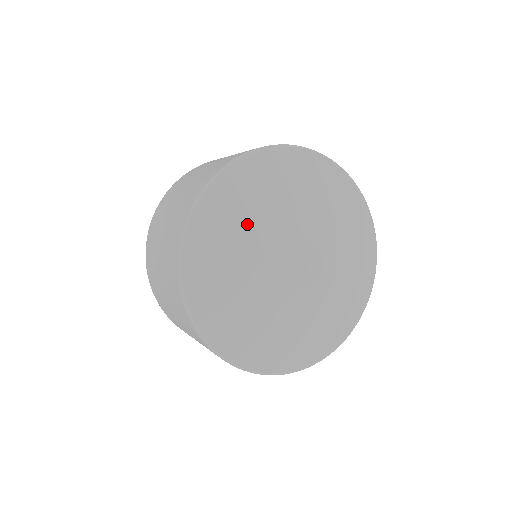
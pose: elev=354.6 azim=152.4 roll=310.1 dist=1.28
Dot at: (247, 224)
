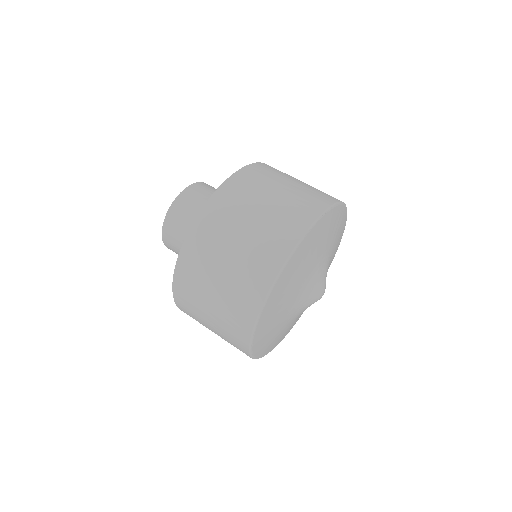
Dot at: (280, 326)
